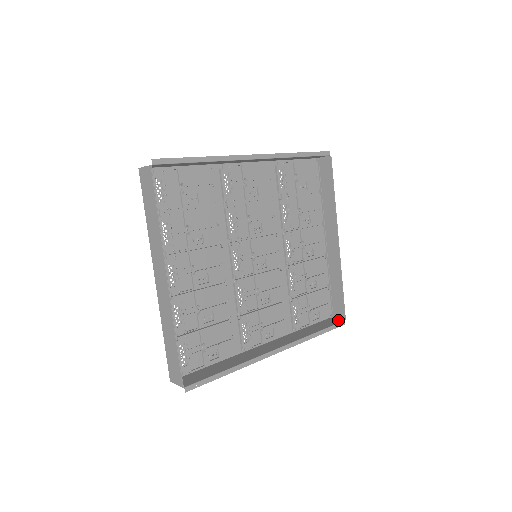
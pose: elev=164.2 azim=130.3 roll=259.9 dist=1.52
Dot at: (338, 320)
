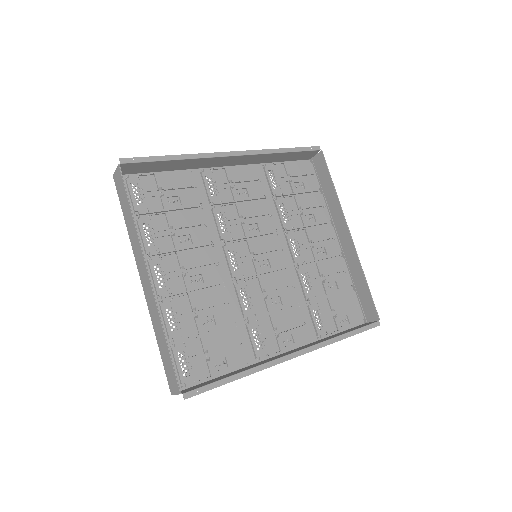
Dot at: (371, 322)
